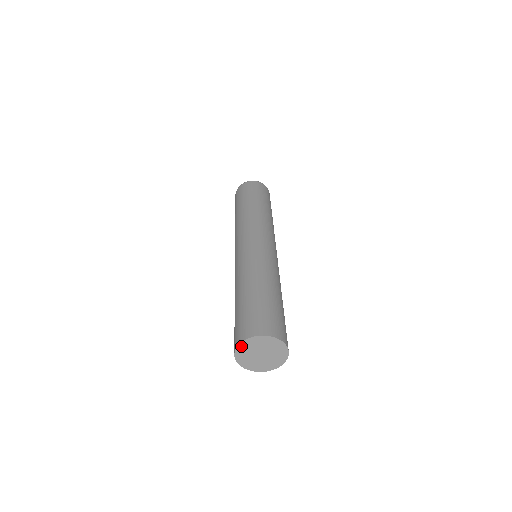
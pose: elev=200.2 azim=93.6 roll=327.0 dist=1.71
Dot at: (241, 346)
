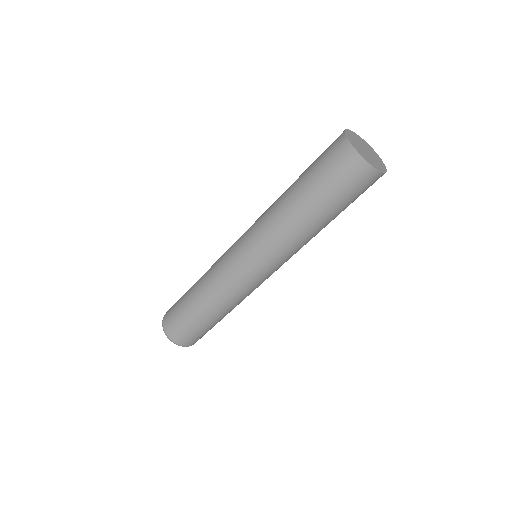
Dot at: (350, 132)
